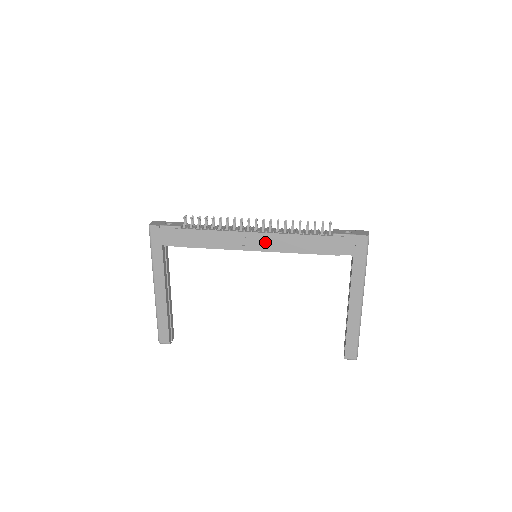
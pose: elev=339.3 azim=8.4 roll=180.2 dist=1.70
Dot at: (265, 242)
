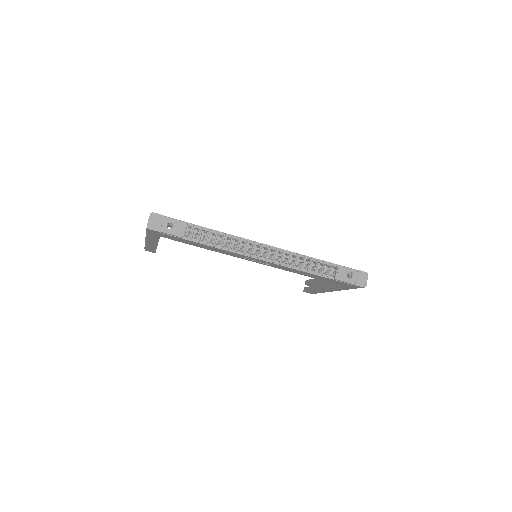
Dot at: (269, 264)
